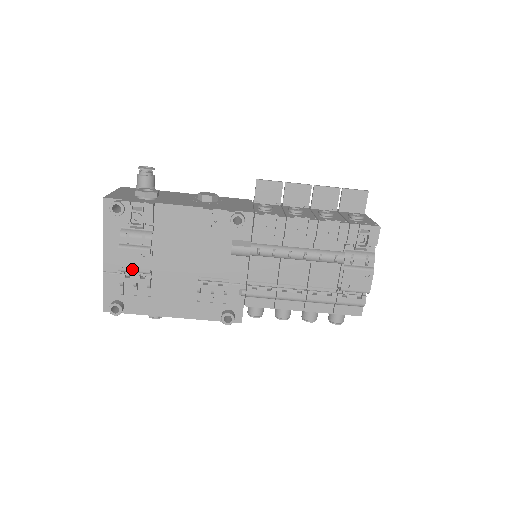
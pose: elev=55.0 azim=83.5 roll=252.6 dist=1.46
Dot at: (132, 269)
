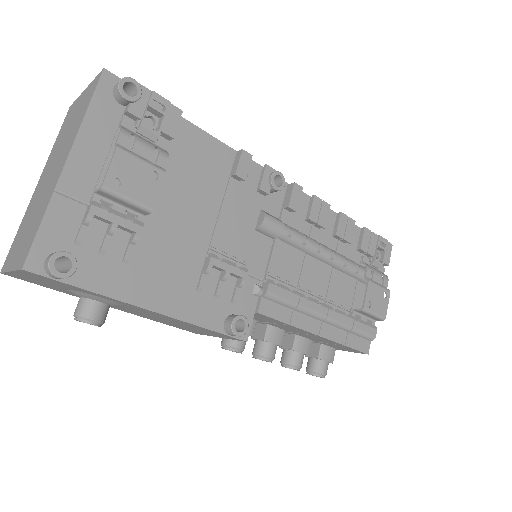
Dot at: (127, 193)
